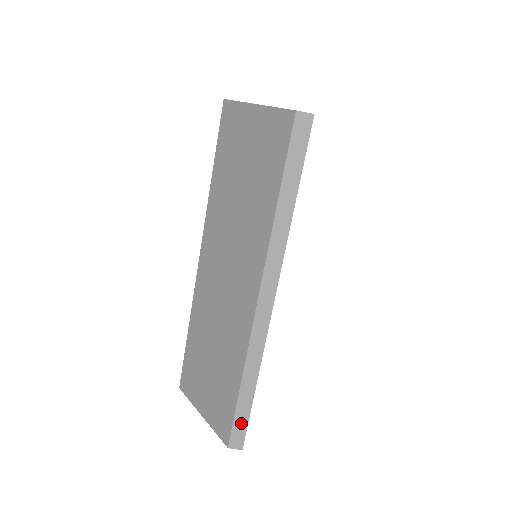
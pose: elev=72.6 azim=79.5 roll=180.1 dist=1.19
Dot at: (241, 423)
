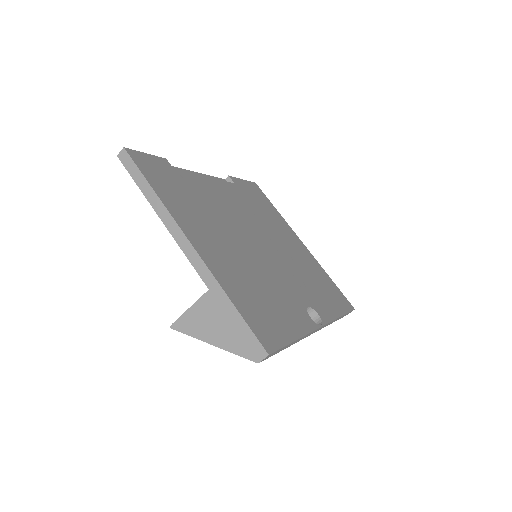
Dot at: occluded
